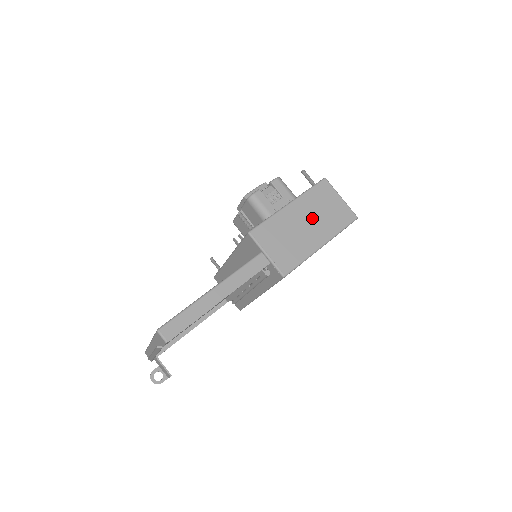
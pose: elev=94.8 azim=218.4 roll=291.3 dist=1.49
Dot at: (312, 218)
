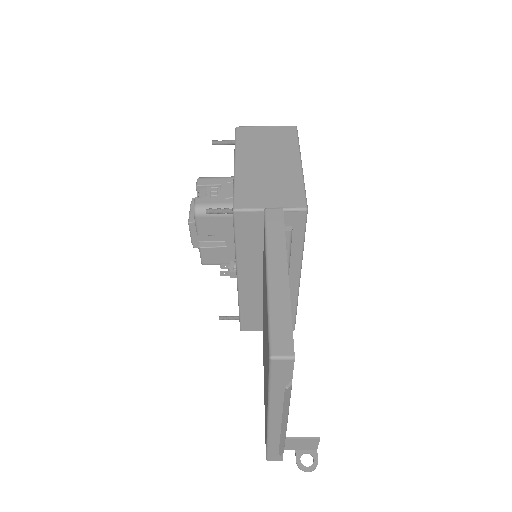
Dot at: (266, 156)
